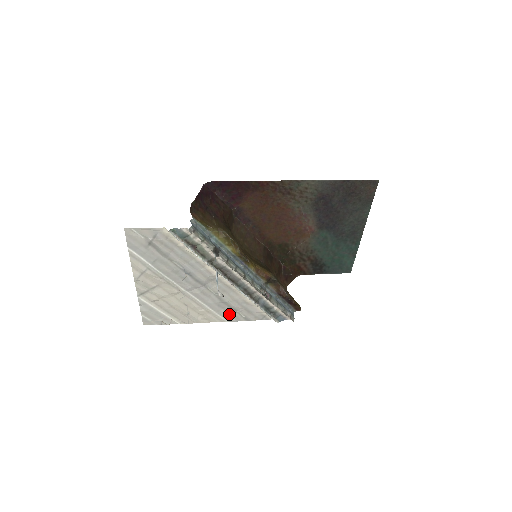
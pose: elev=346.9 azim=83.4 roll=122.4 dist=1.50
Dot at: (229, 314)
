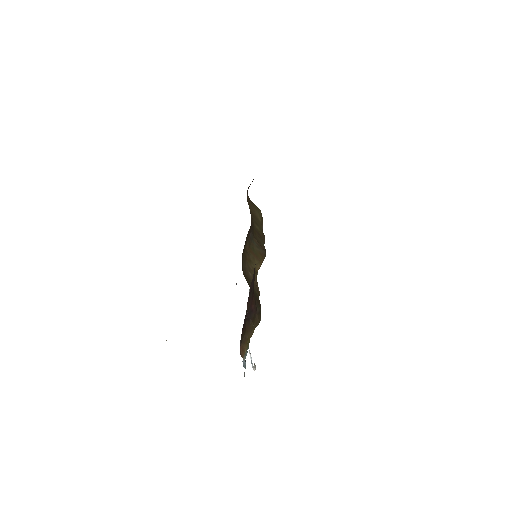
Dot at: occluded
